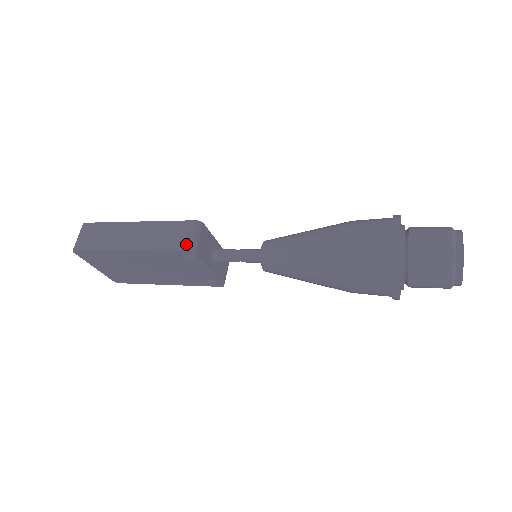
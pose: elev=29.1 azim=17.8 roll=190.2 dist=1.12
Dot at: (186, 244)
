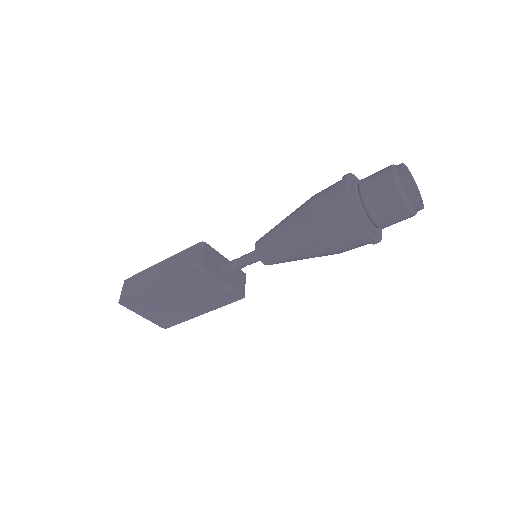
Dot at: (194, 261)
